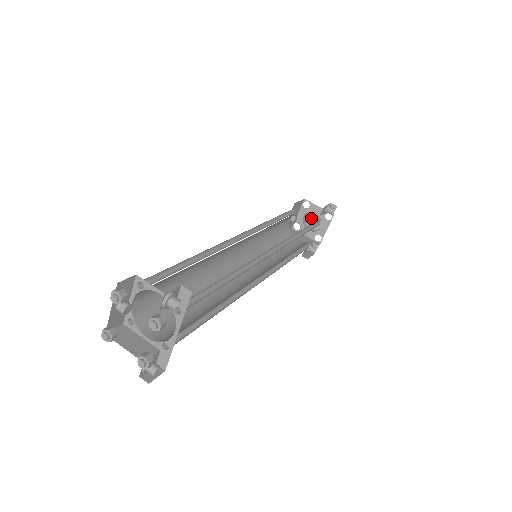
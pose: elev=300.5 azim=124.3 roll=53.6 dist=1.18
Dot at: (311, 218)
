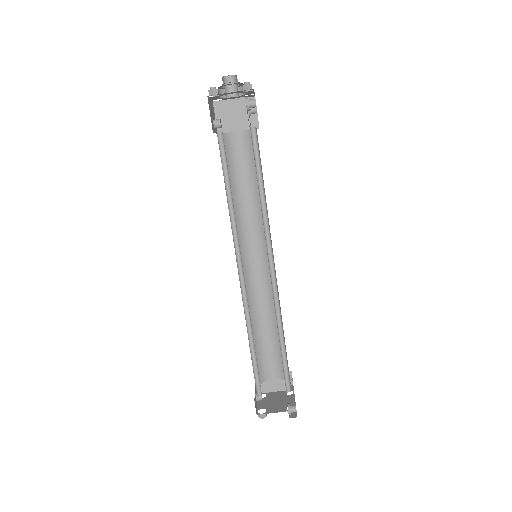
Dot at: (229, 98)
